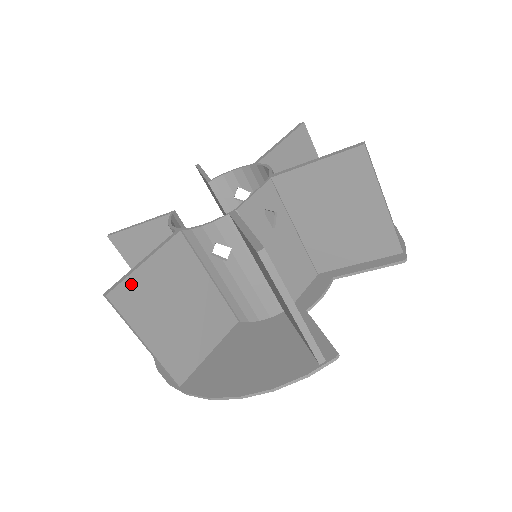
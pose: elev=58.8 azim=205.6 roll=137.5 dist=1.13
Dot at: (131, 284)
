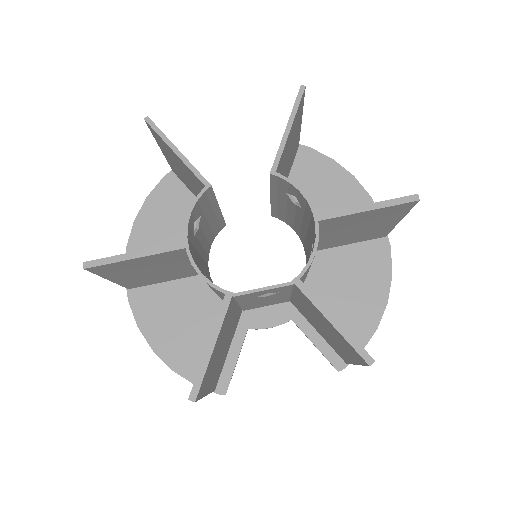
Dot at: (113, 265)
